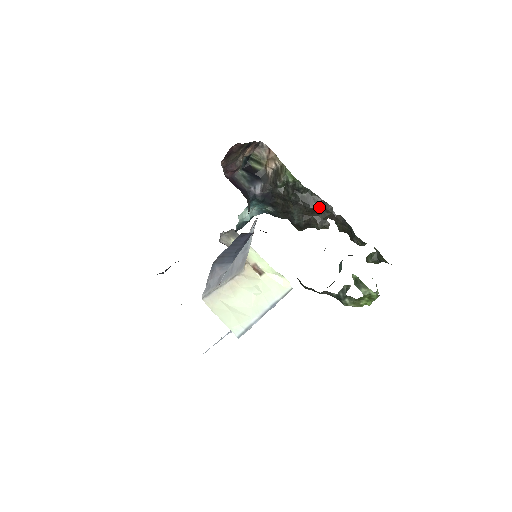
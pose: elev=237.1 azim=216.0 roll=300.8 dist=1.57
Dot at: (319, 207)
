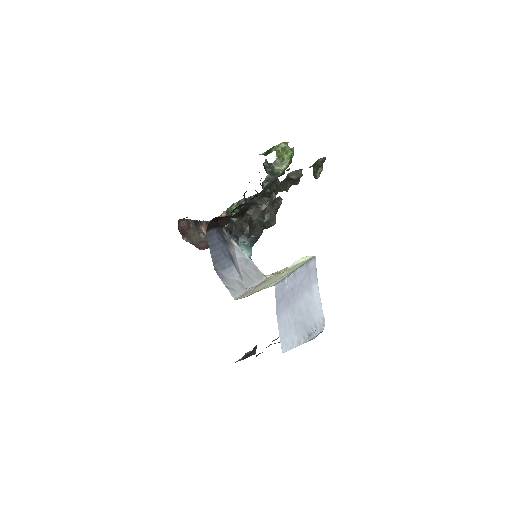
Dot at: occluded
